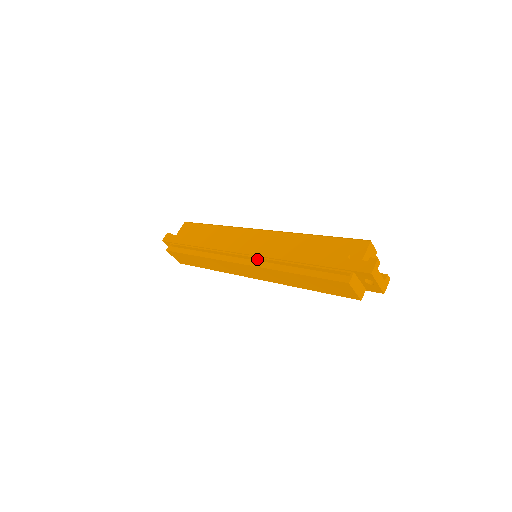
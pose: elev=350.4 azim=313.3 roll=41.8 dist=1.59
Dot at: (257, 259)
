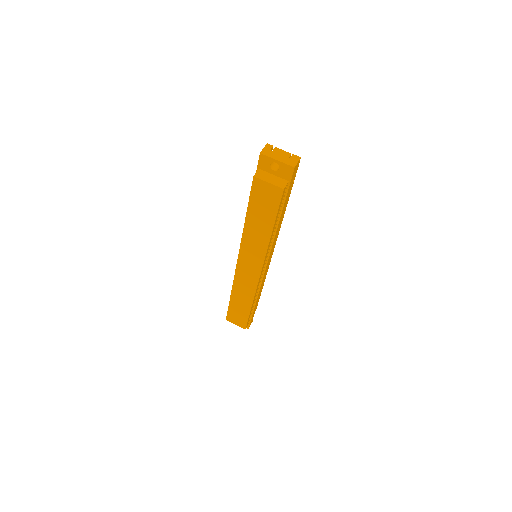
Dot at: occluded
